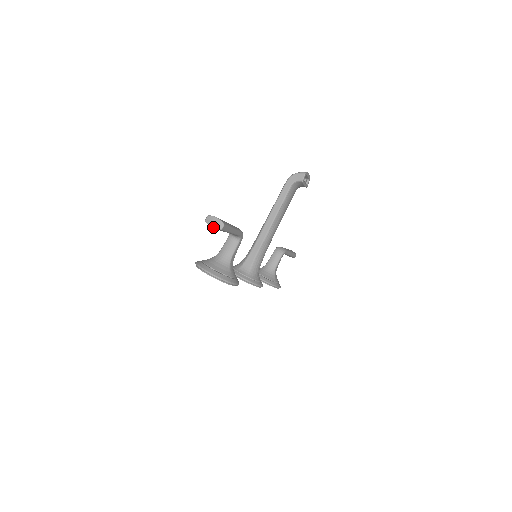
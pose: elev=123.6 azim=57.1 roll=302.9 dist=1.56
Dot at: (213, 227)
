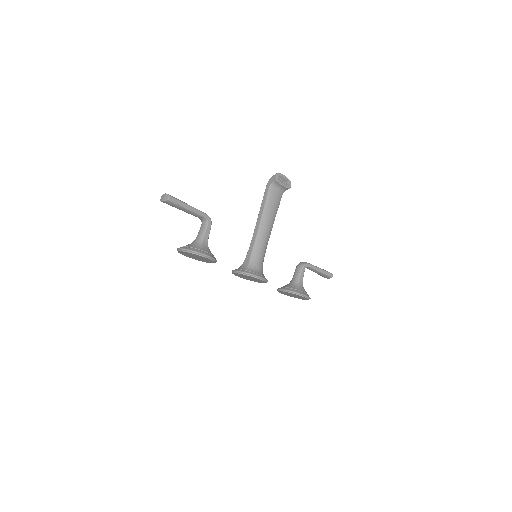
Dot at: (163, 201)
